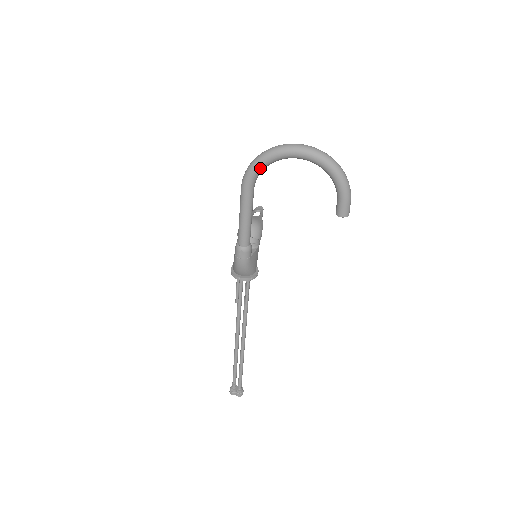
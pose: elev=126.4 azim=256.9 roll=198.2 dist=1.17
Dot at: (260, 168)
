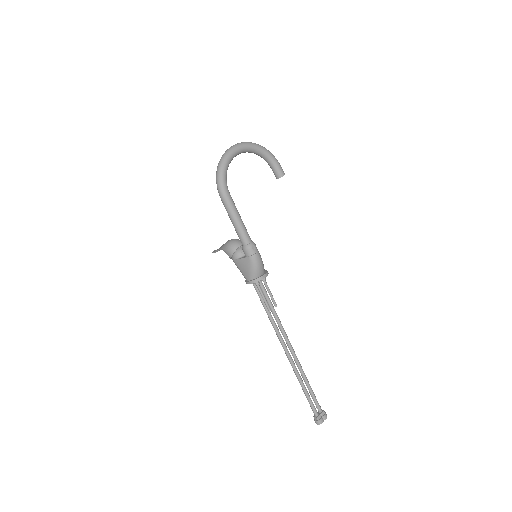
Dot at: (226, 172)
